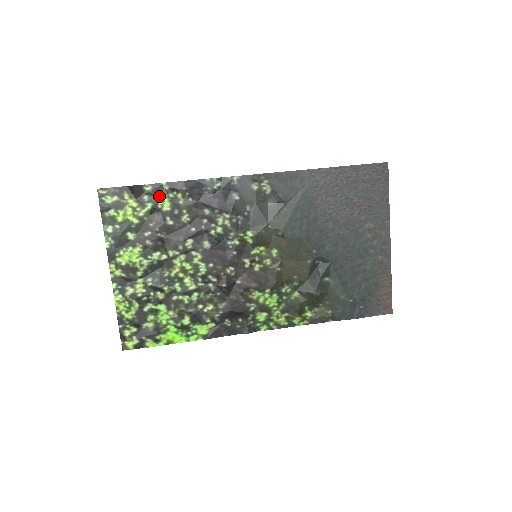
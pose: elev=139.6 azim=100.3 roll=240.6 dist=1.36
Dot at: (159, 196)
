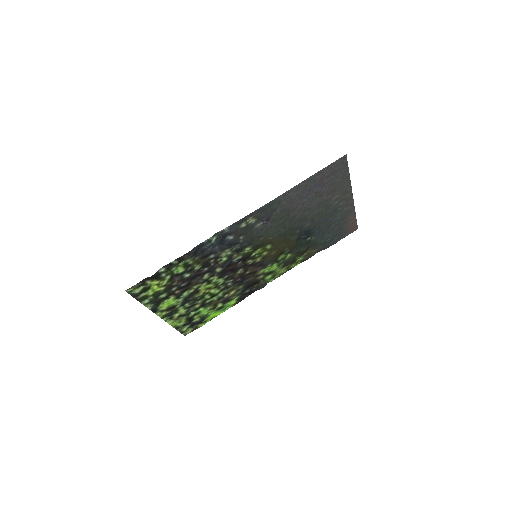
Dot at: (173, 269)
